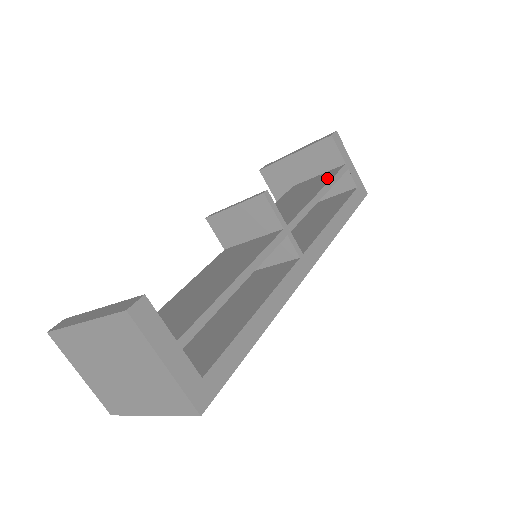
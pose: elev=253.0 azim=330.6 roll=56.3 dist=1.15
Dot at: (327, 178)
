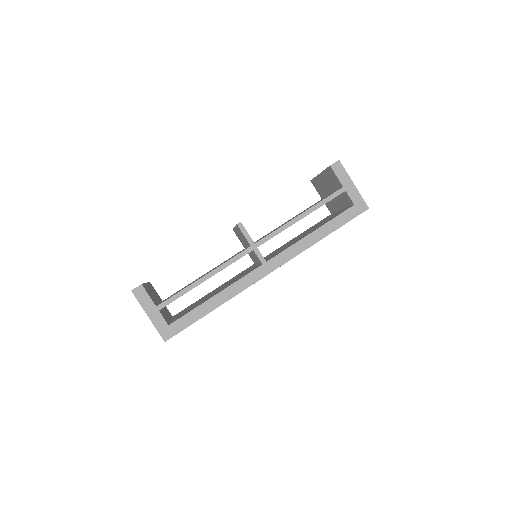
Dot at: (321, 200)
